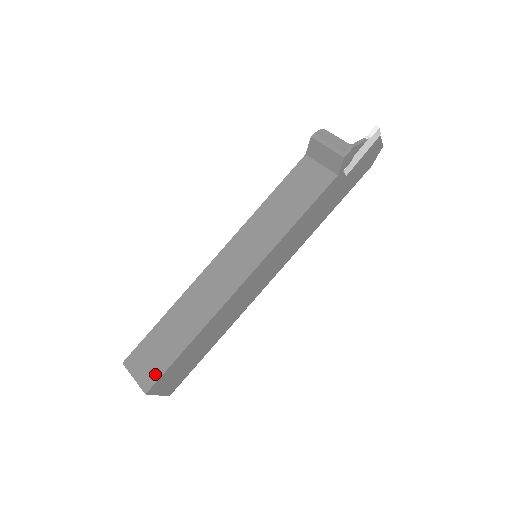
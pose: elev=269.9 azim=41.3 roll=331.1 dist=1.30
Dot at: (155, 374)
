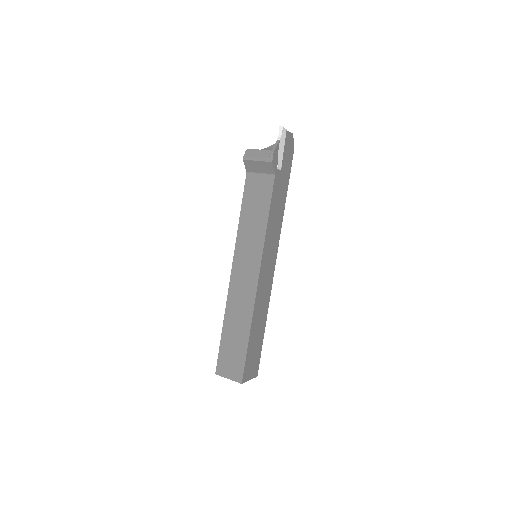
Dot at: (240, 368)
